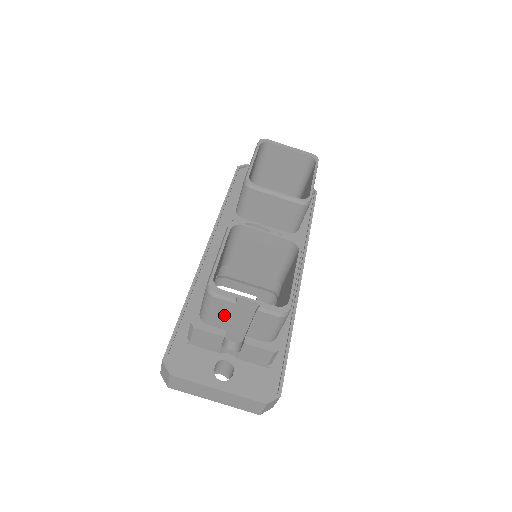
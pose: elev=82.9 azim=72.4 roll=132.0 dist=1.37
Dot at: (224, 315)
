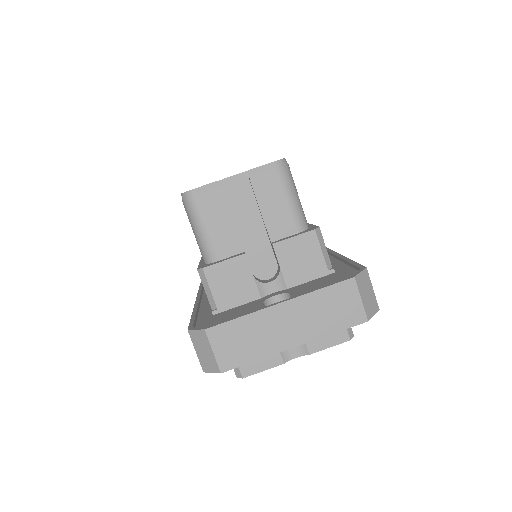
Dot at: (224, 222)
